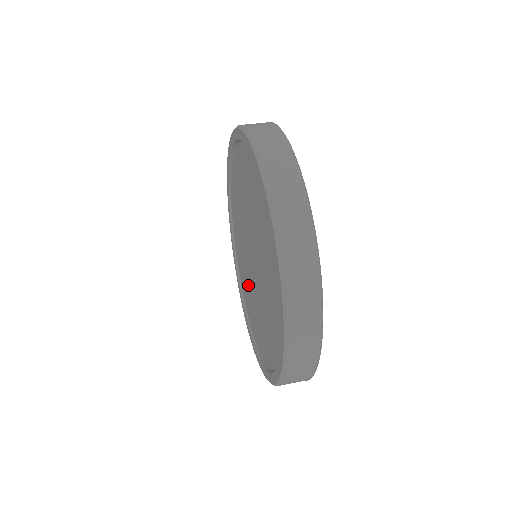
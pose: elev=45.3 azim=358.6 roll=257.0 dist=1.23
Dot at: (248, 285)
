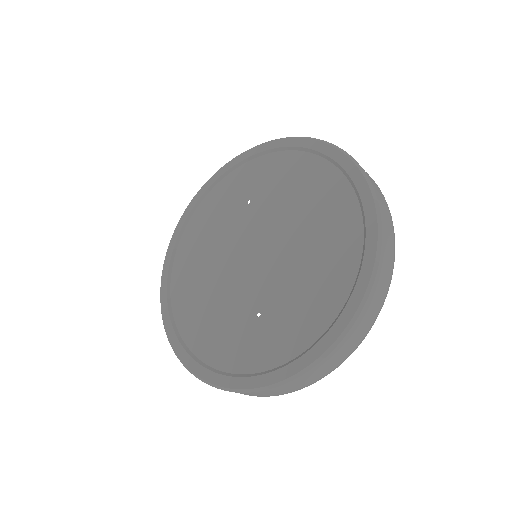
Dot at: (208, 262)
